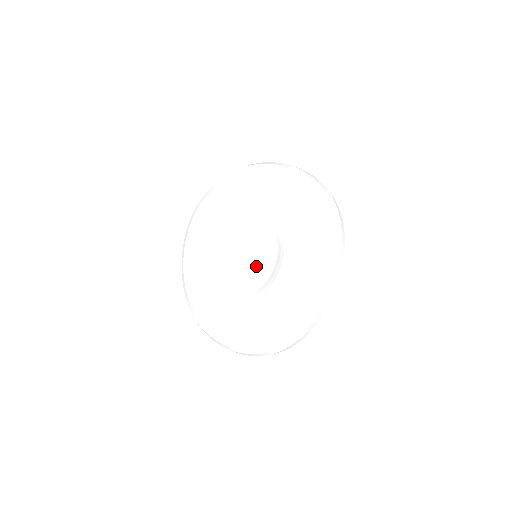
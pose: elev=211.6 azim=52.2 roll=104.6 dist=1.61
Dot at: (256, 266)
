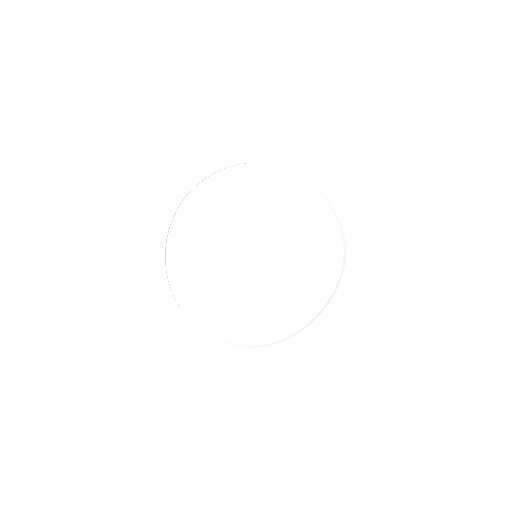
Dot at: (263, 271)
